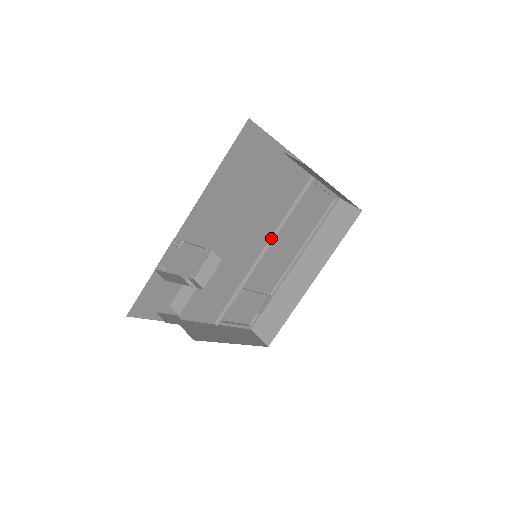
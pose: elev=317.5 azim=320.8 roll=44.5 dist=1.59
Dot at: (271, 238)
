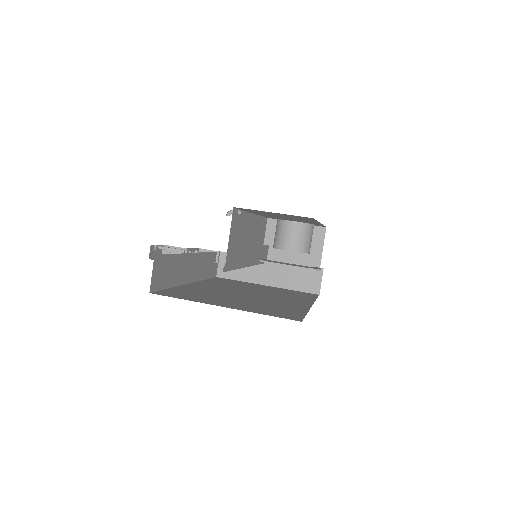
Dot at: occluded
